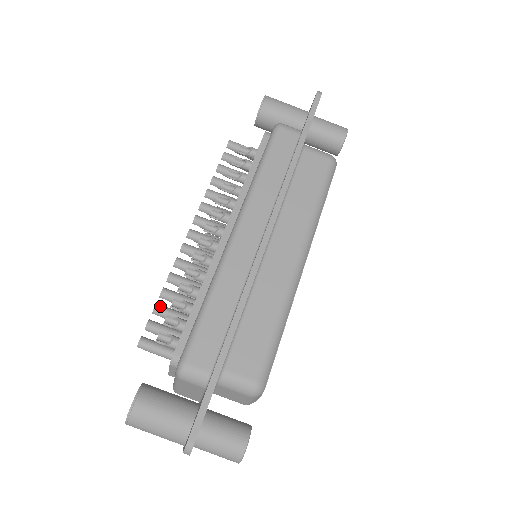
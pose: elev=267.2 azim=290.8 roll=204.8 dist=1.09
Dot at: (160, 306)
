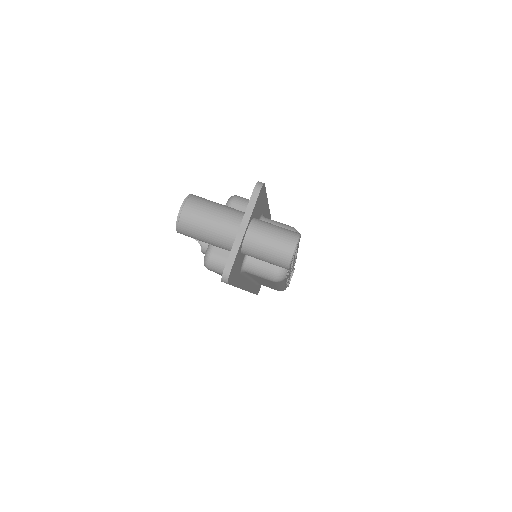
Dot at: occluded
